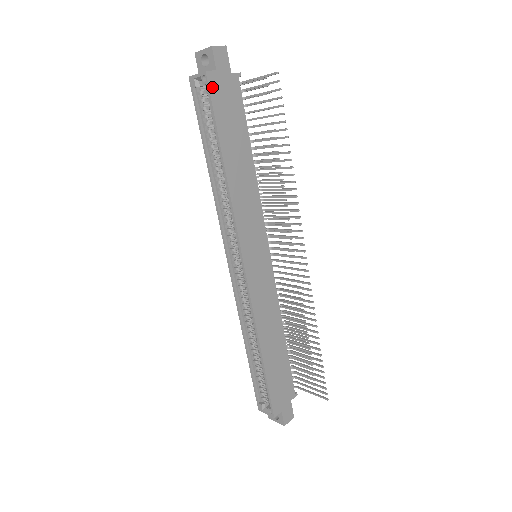
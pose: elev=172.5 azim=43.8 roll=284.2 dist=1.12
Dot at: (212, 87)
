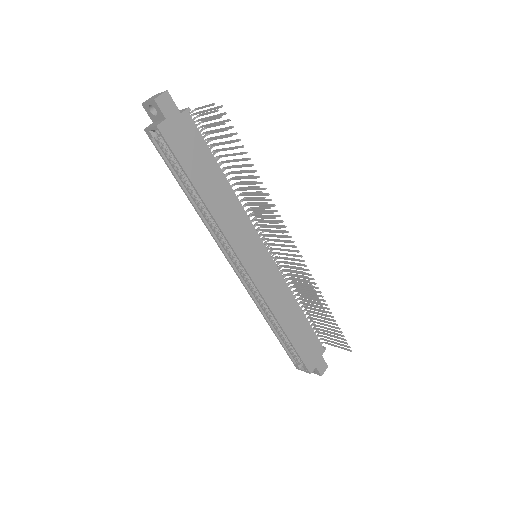
Dot at: (167, 137)
